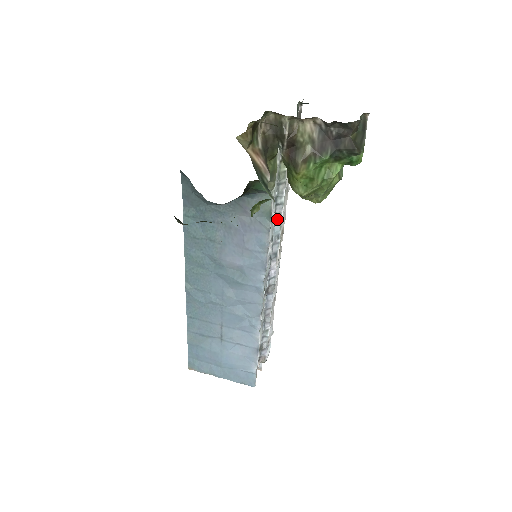
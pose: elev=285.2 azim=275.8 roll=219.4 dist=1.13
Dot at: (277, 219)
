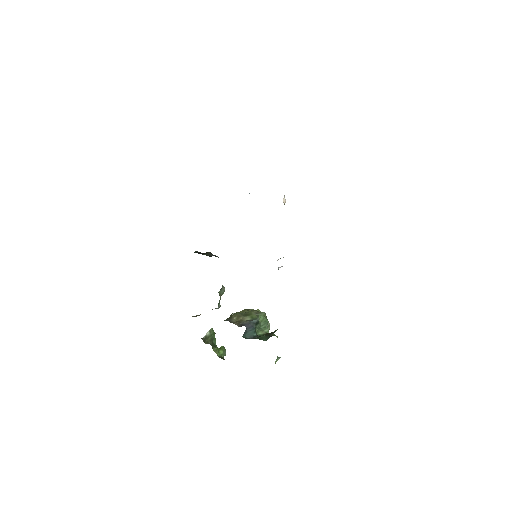
Dot at: occluded
